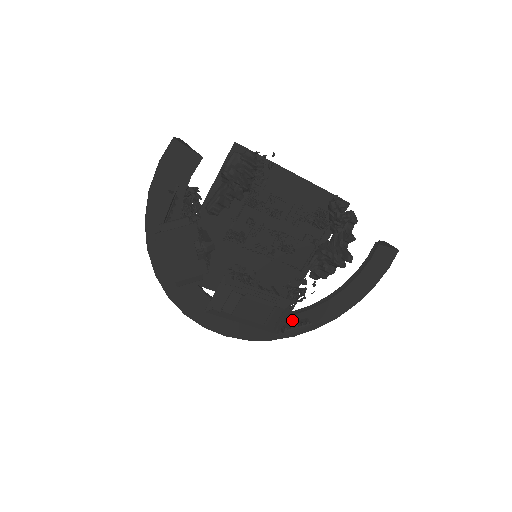
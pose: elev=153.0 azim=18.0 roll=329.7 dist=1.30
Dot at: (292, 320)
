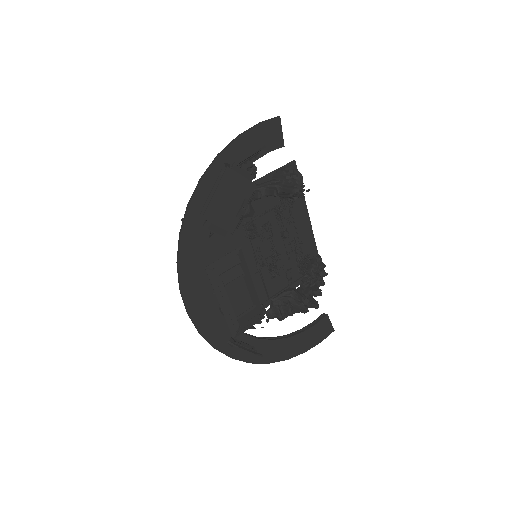
Dot at: (241, 339)
